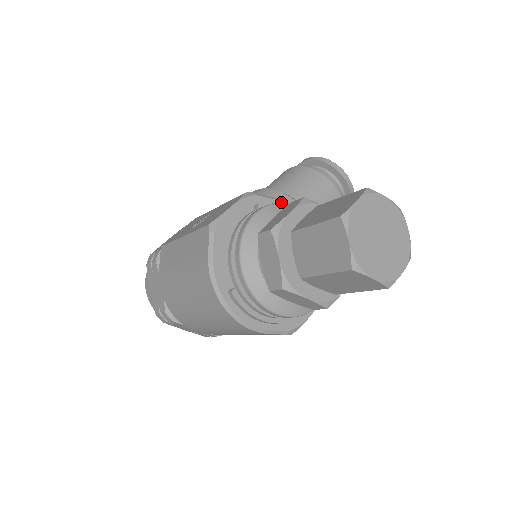
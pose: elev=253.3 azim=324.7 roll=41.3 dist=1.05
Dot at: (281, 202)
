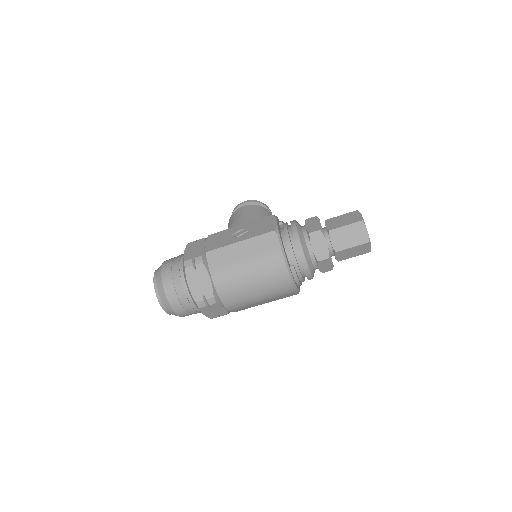
Dot at: (295, 220)
